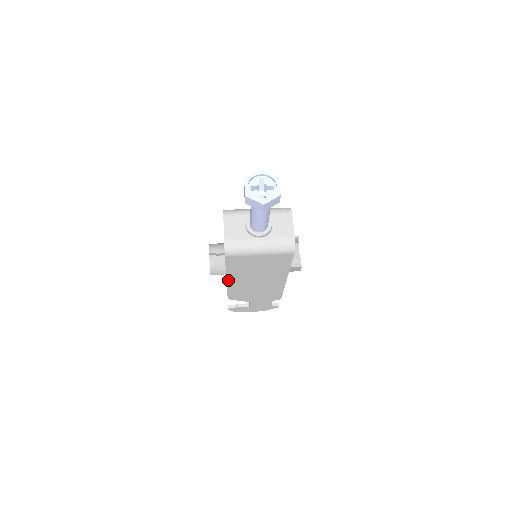
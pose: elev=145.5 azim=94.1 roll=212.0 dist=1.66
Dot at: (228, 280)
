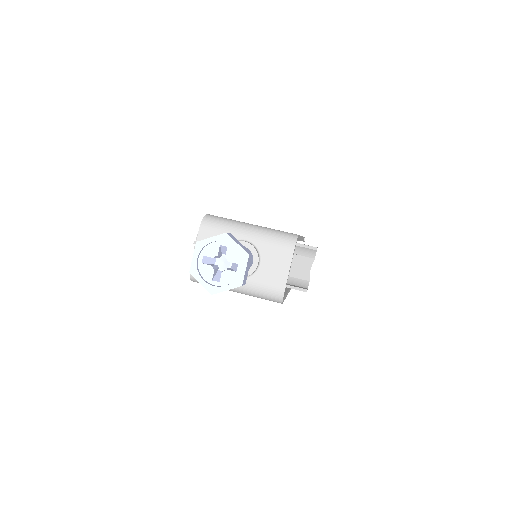
Dot at: occluded
